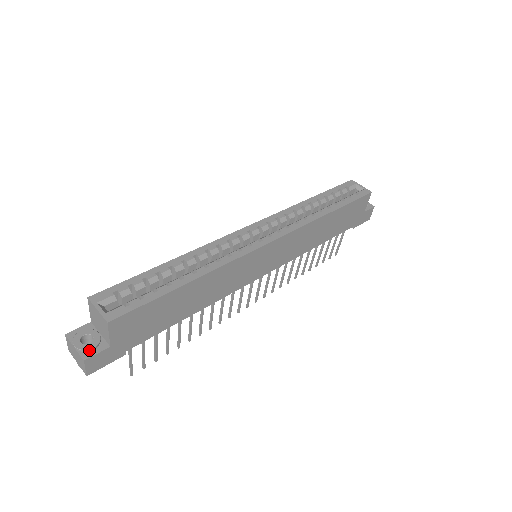
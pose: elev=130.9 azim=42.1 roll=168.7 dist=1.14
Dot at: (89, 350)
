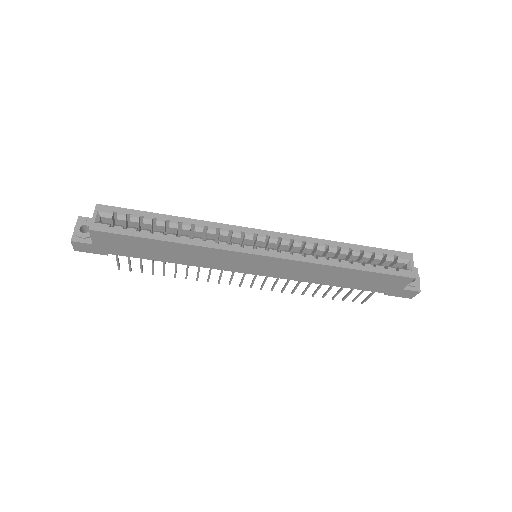
Dot at: (79, 237)
